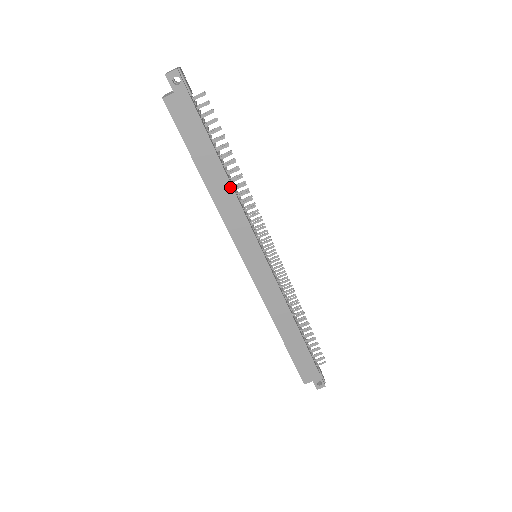
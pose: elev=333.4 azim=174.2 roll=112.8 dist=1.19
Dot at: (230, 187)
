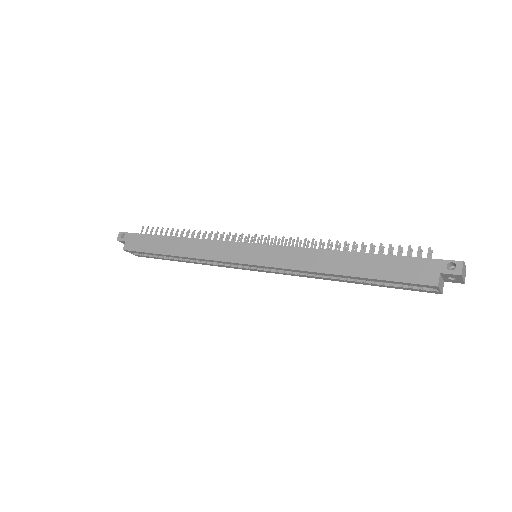
Dot at: (188, 240)
